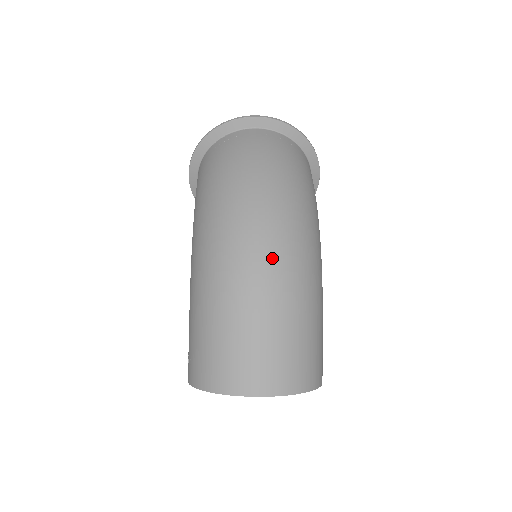
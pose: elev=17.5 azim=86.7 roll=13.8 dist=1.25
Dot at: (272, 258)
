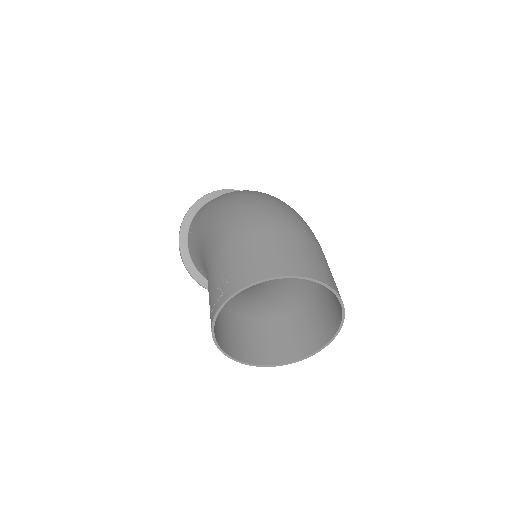
Dot at: (291, 212)
